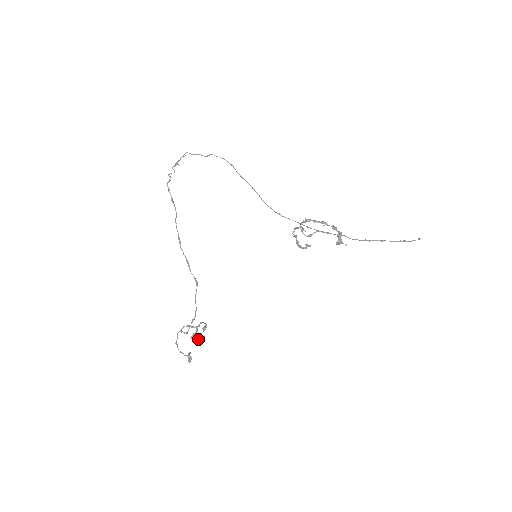
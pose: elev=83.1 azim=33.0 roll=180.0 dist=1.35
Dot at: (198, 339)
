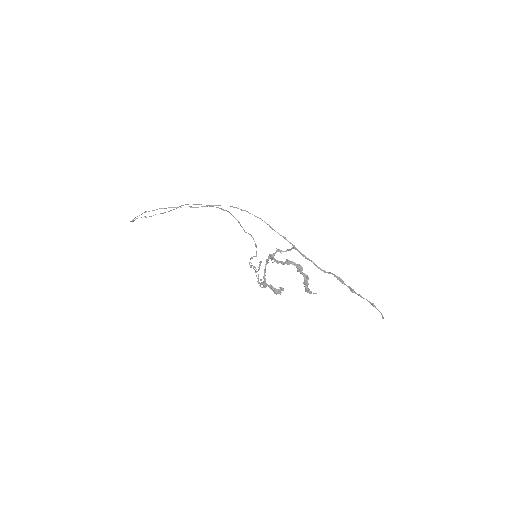
Dot at: (261, 280)
